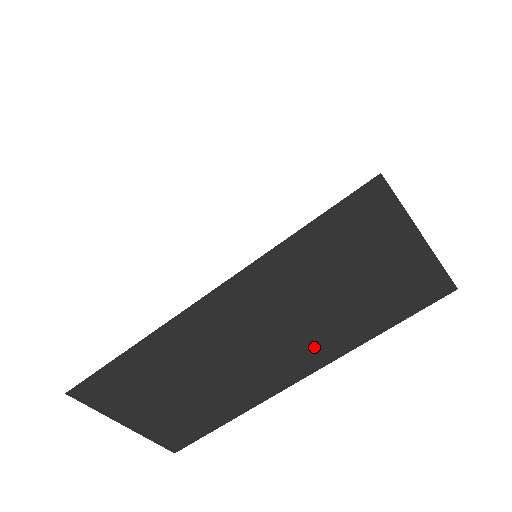
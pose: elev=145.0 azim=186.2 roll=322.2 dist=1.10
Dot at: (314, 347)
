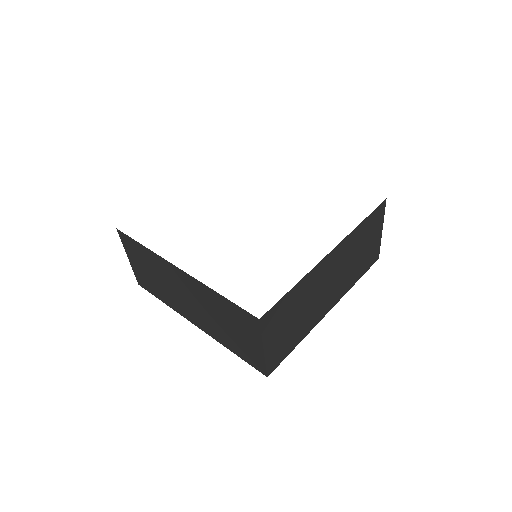
Dot at: (341, 288)
